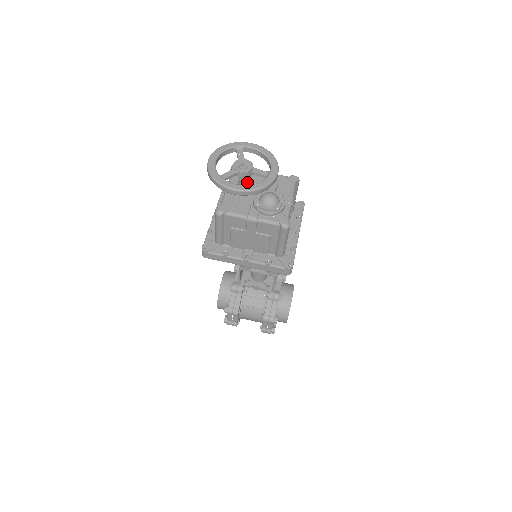
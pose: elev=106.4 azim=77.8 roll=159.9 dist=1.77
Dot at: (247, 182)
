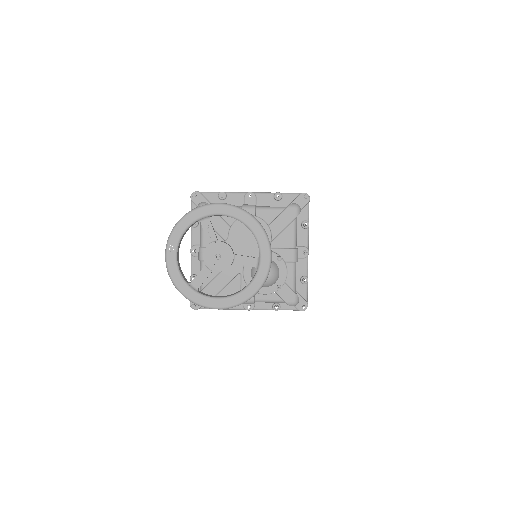
Dot at: (227, 243)
